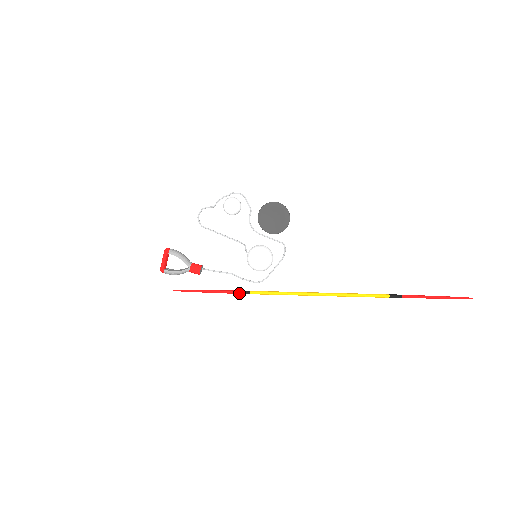
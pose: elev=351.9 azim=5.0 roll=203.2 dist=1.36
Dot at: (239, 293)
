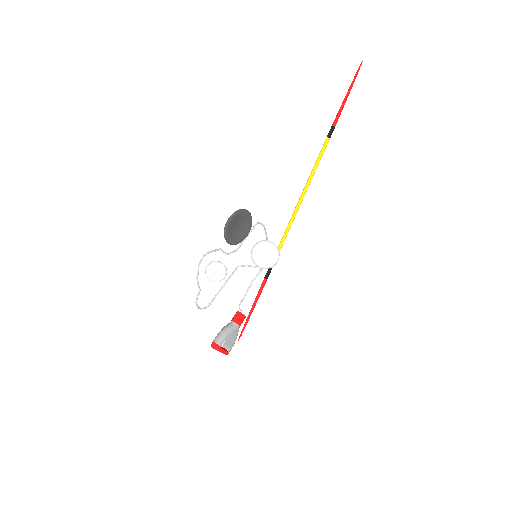
Dot at: occluded
